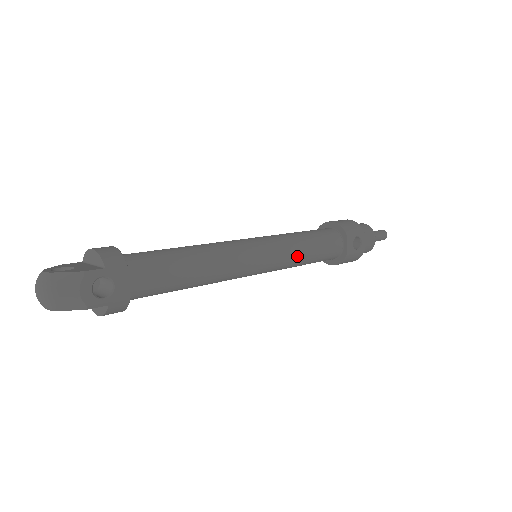
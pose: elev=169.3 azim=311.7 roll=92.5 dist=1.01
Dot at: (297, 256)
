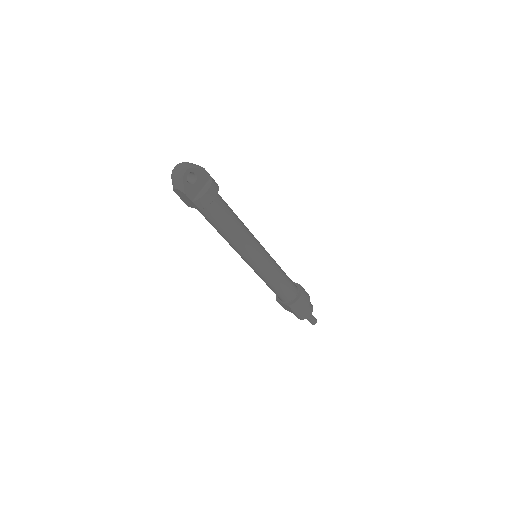
Dot at: occluded
